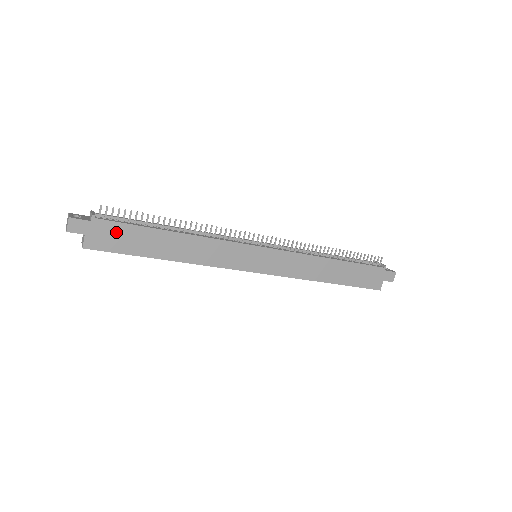
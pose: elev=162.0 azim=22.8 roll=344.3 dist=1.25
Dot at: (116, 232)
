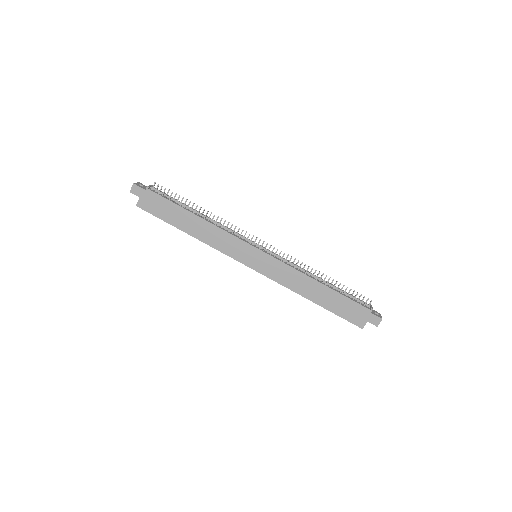
Dot at: (159, 202)
